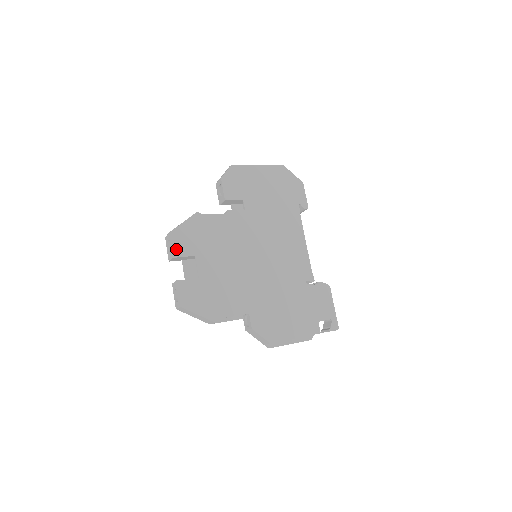
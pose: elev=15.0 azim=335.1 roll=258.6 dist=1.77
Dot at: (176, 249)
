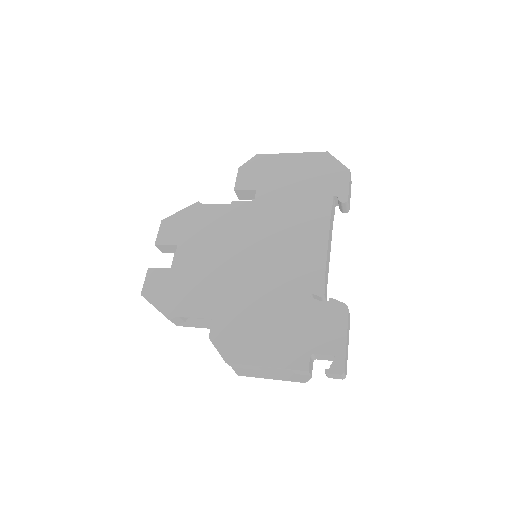
Dot at: (161, 237)
